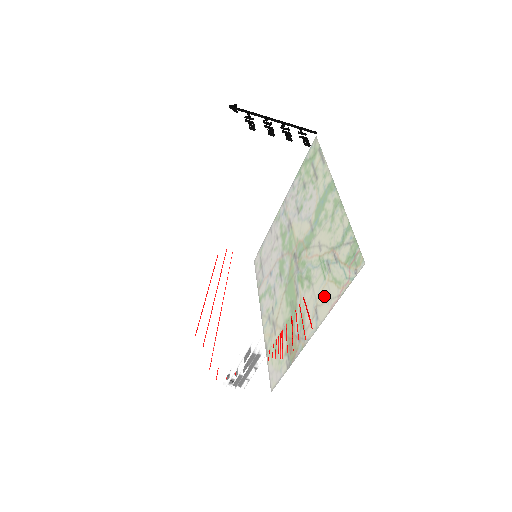
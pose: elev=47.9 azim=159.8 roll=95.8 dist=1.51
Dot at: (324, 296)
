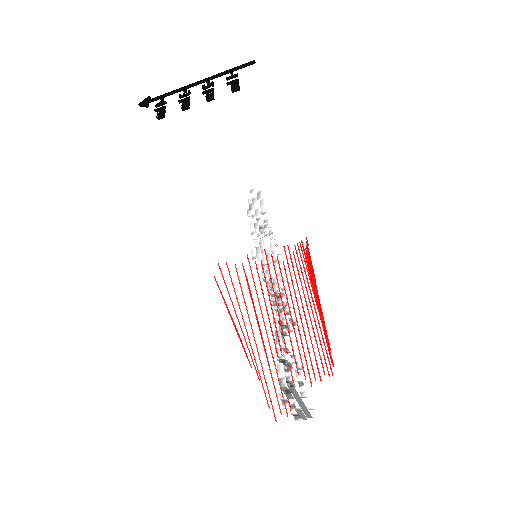
Dot at: occluded
